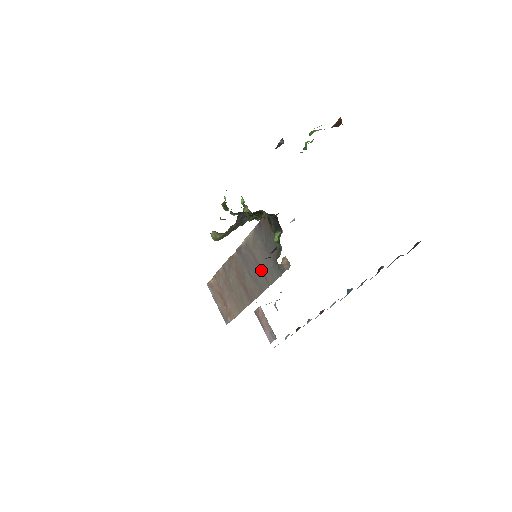
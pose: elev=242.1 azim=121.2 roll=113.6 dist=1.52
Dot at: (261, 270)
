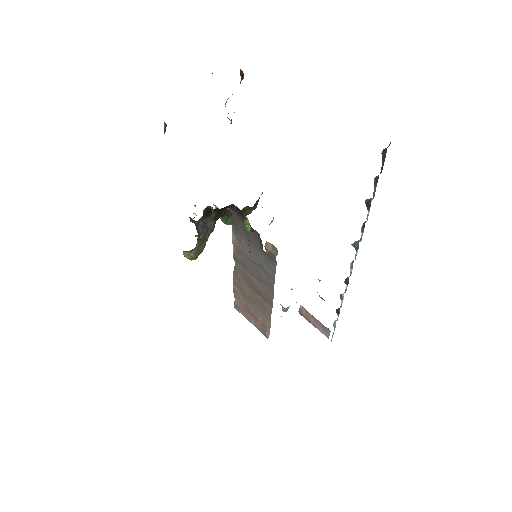
Dot at: (260, 268)
